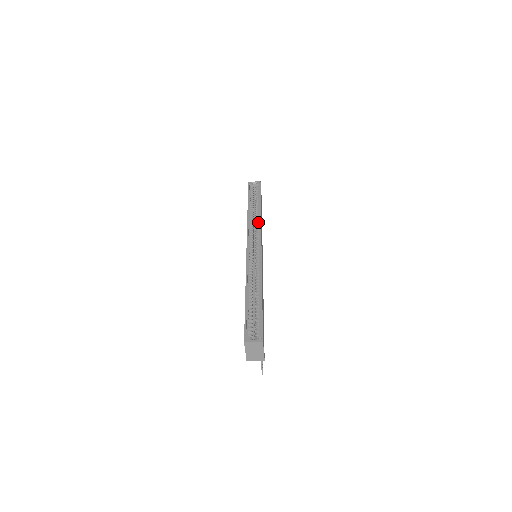
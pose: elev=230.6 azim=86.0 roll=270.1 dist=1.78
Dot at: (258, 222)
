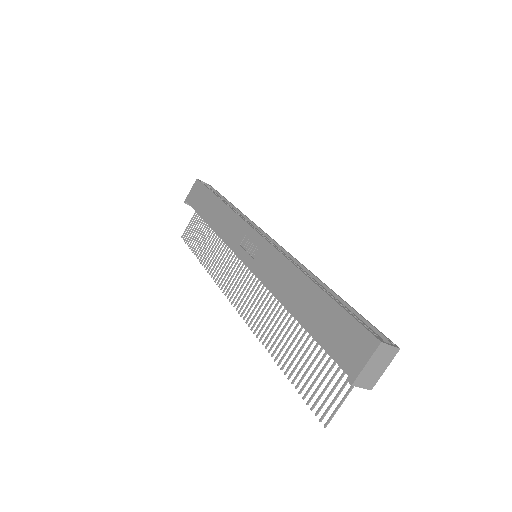
Dot at: (245, 219)
